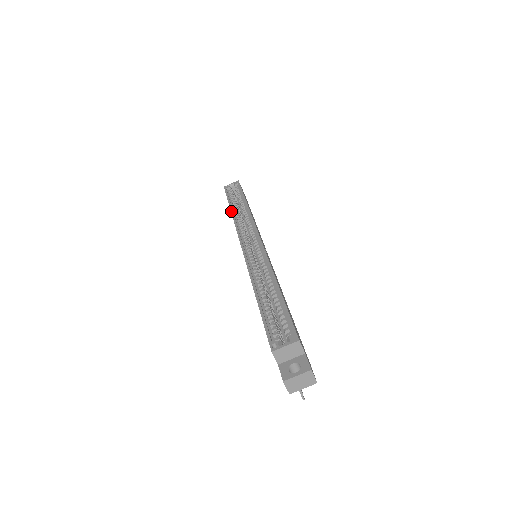
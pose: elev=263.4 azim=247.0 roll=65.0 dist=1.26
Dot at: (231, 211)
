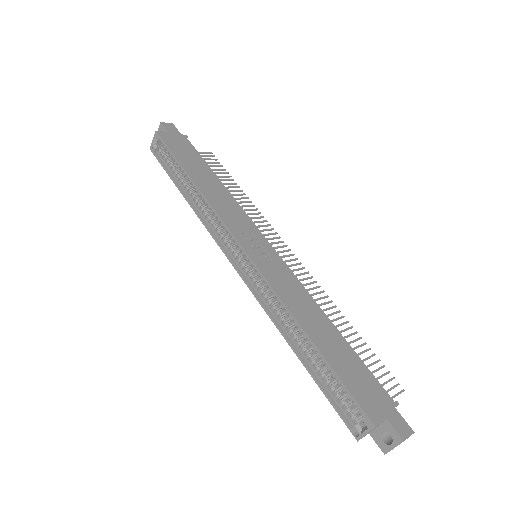
Dot at: occluded
